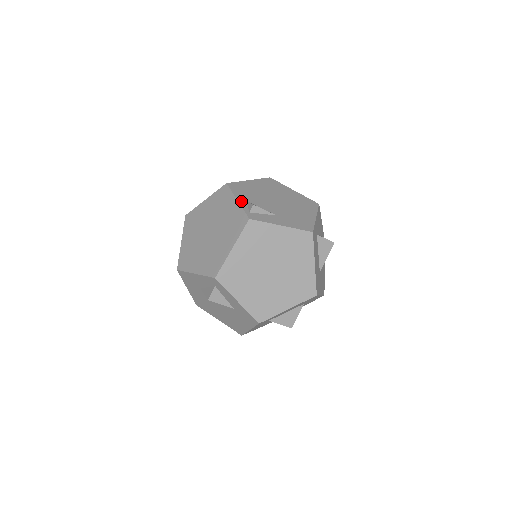
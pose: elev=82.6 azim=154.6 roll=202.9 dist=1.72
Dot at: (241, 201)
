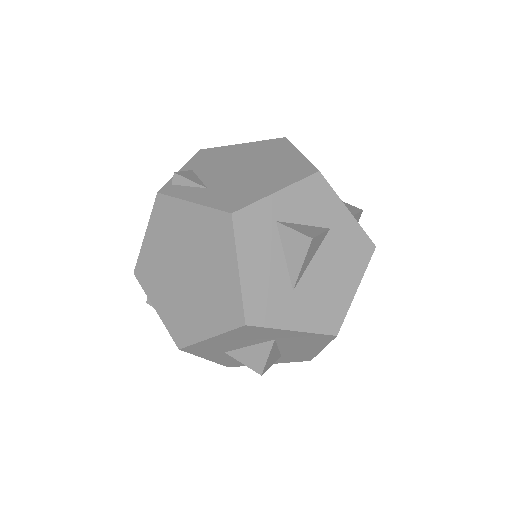
Dot at: (183, 170)
